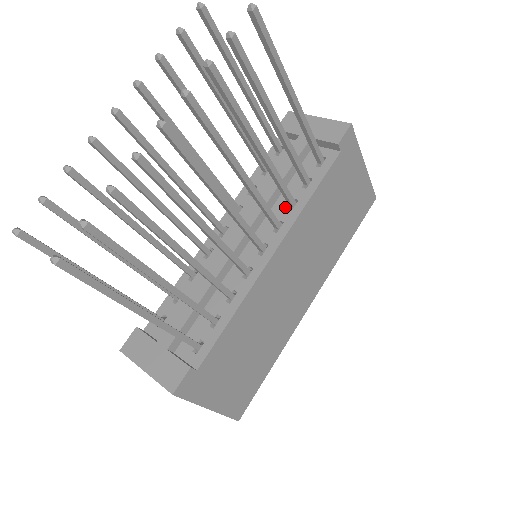
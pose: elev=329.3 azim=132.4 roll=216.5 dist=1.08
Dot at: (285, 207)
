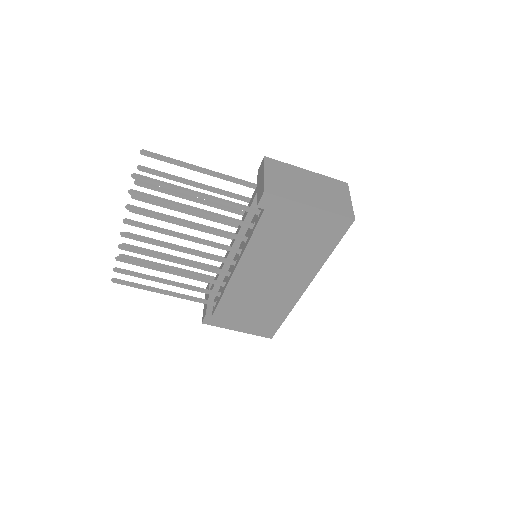
Dot at: occluded
